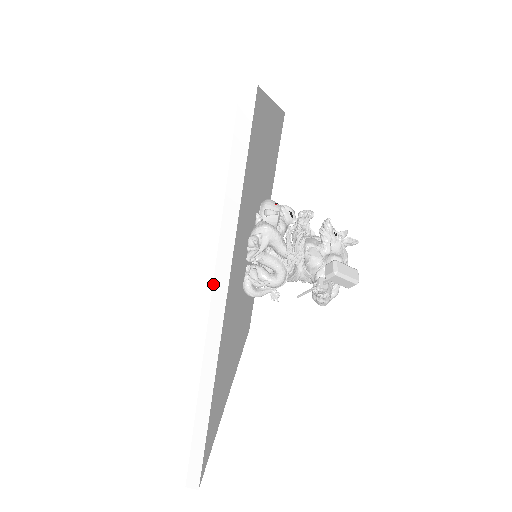
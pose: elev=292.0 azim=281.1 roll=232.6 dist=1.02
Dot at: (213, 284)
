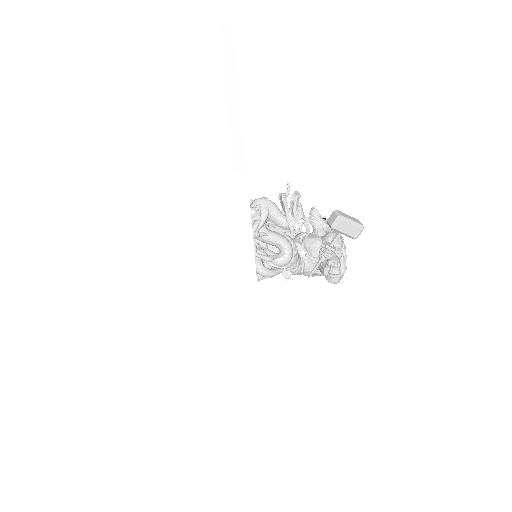
Dot at: (233, 194)
